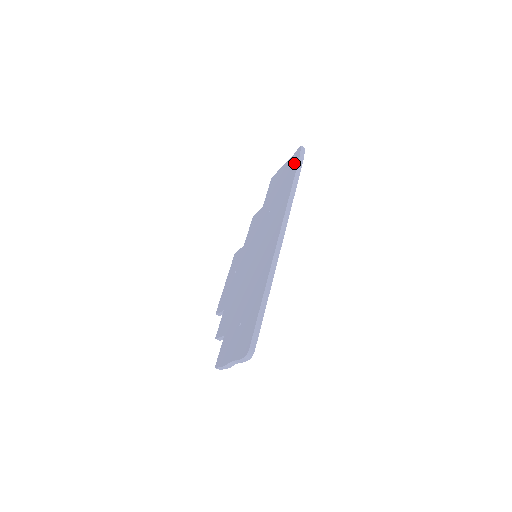
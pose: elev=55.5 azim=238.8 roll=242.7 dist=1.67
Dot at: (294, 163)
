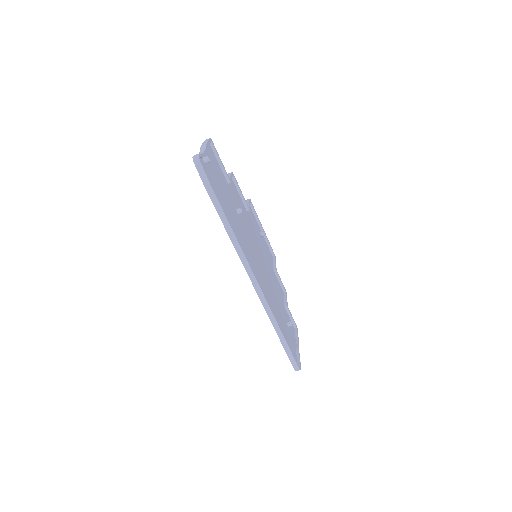
Dot at: occluded
